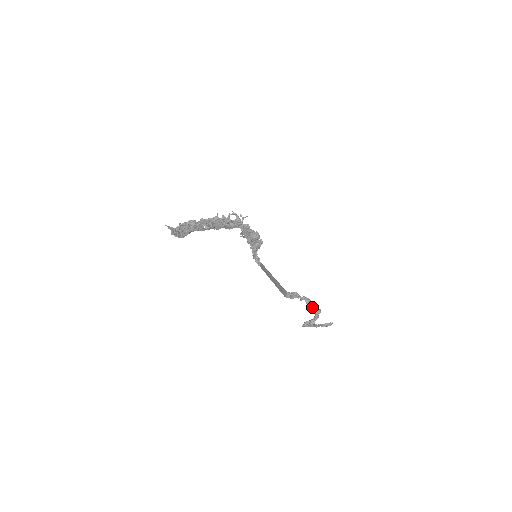
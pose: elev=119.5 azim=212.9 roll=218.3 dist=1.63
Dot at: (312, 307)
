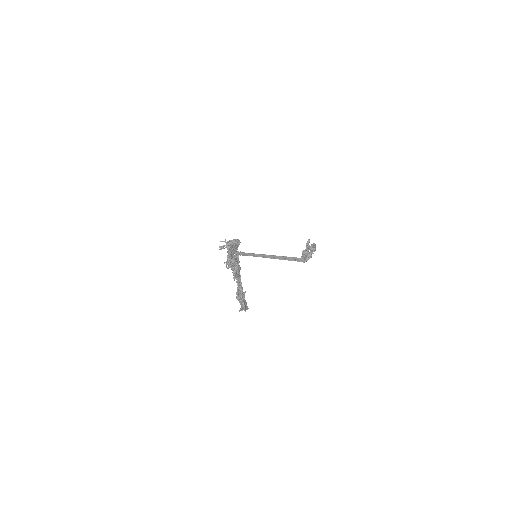
Dot at: (314, 248)
